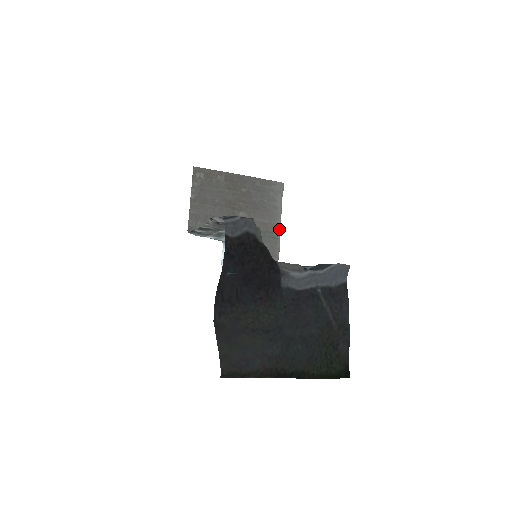
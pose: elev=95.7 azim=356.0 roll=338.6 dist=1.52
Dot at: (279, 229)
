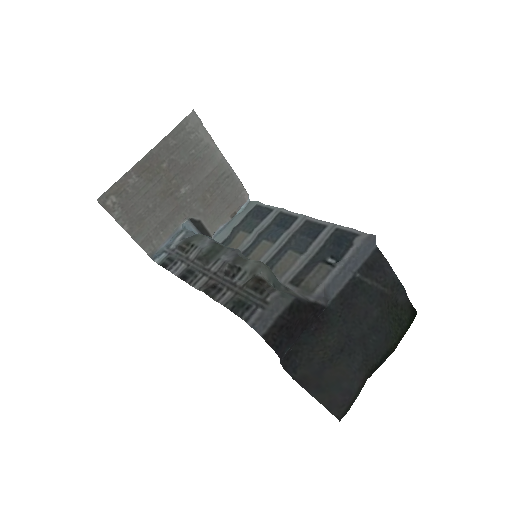
Dot at: (225, 162)
